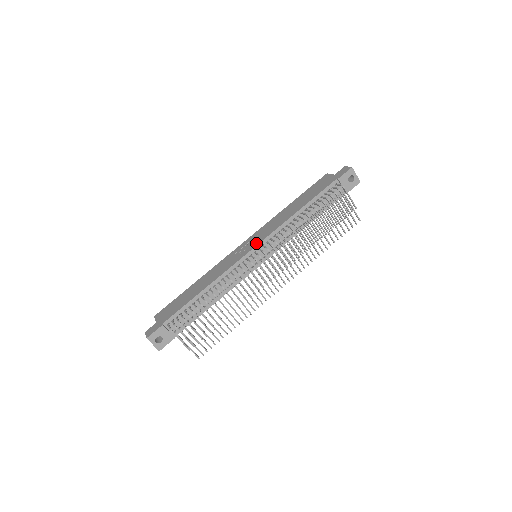
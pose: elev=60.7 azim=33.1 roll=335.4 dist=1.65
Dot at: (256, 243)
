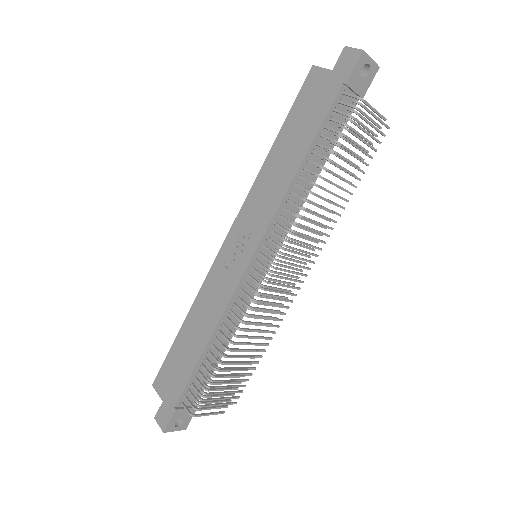
Dot at: (252, 246)
